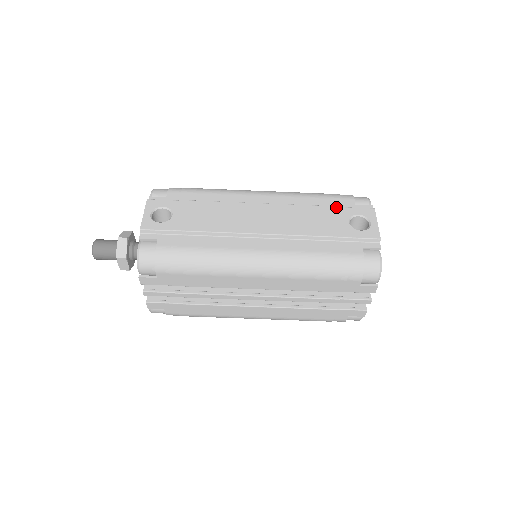
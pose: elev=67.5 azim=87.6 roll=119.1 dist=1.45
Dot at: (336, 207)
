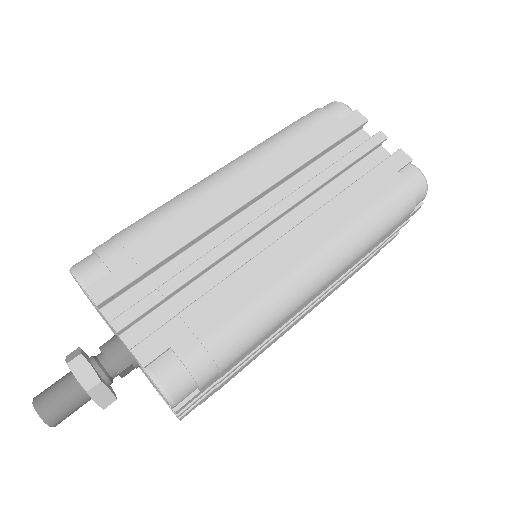
Dot at: occluded
